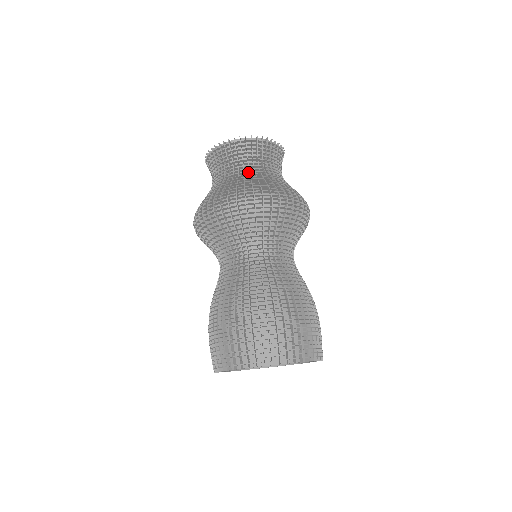
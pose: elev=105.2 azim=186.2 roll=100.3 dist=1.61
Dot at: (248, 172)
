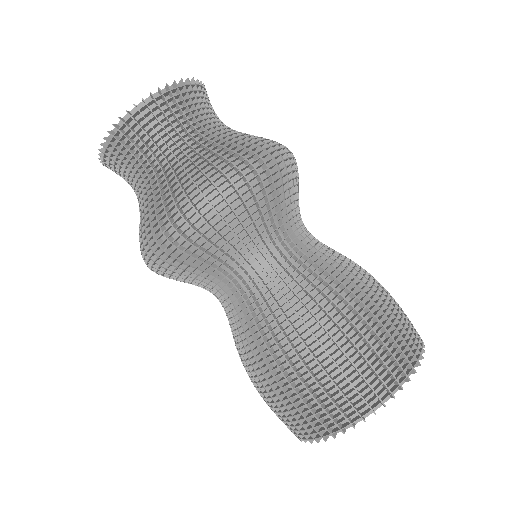
Dot at: (142, 190)
